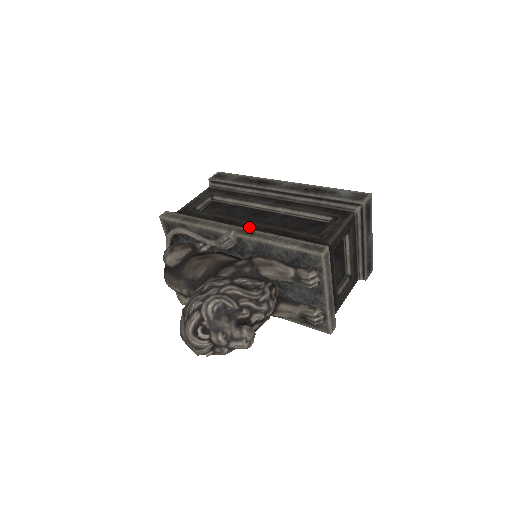
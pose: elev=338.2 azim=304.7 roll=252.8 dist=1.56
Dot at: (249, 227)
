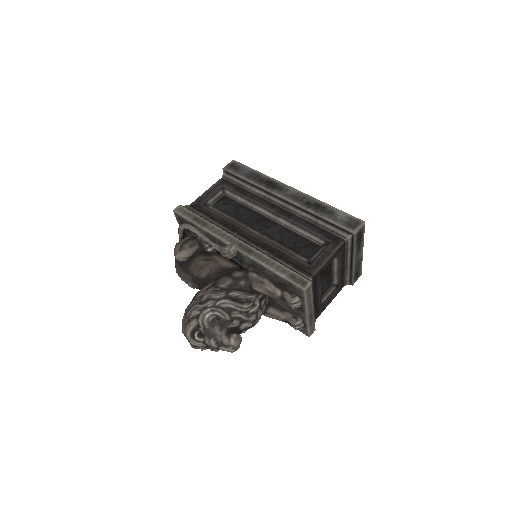
Dot at: (250, 239)
